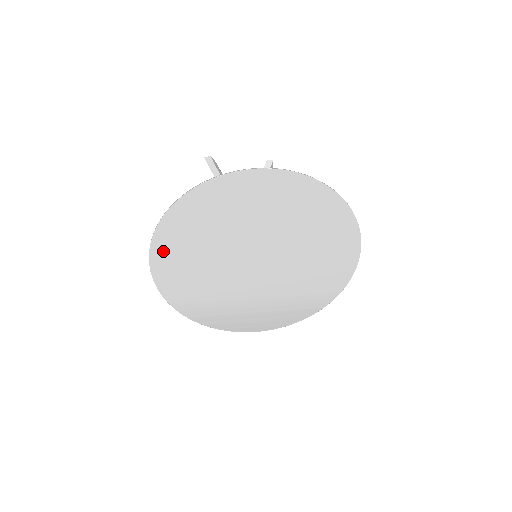
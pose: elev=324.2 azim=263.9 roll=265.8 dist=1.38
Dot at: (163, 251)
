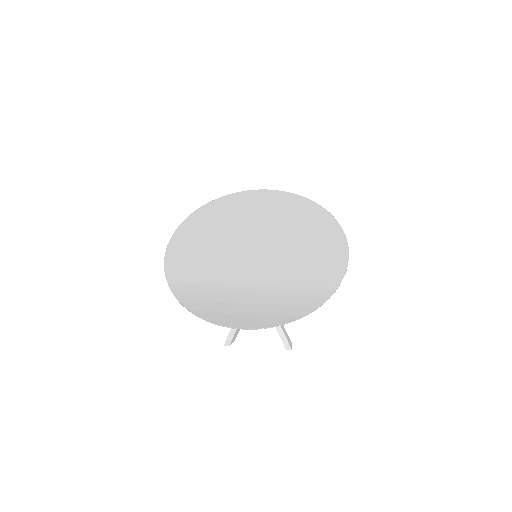
Dot at: (184, 234)
